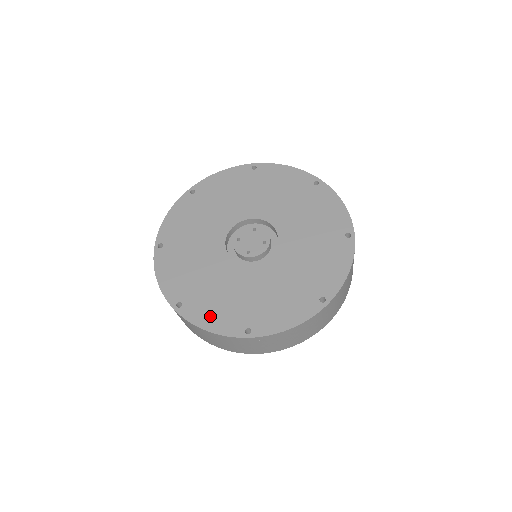
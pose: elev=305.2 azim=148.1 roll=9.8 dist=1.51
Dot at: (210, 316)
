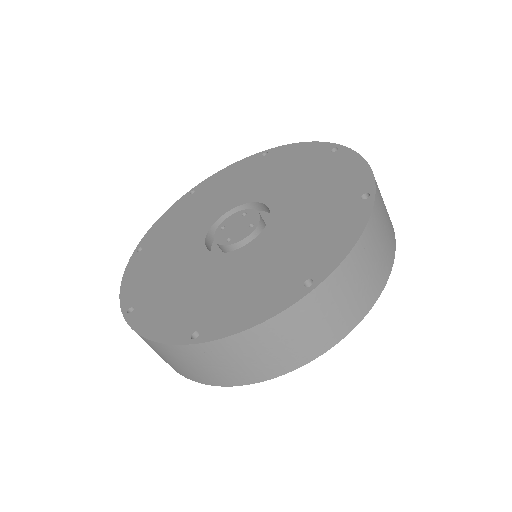
Dot at: (157, 320)
